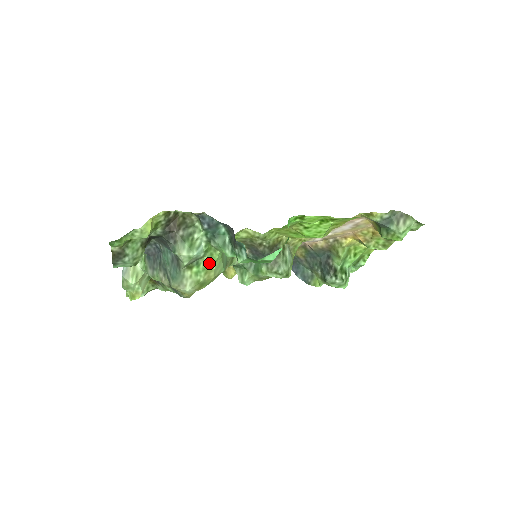
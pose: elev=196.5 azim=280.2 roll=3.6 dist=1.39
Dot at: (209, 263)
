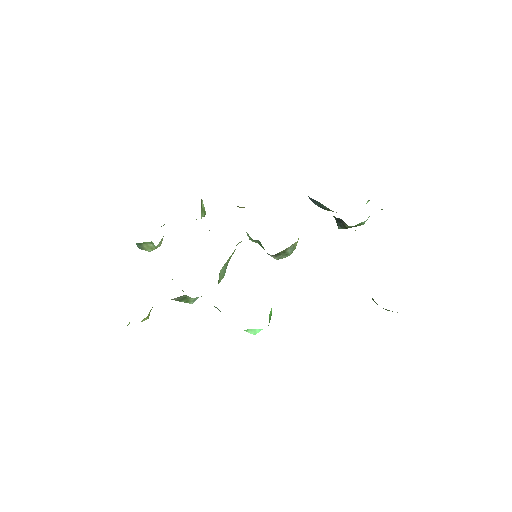
Dot at: occluded
